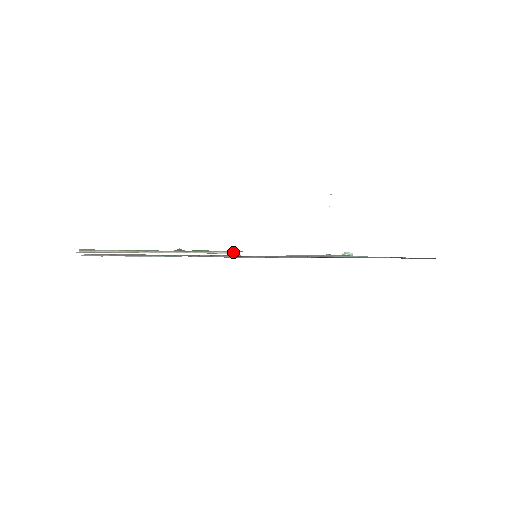
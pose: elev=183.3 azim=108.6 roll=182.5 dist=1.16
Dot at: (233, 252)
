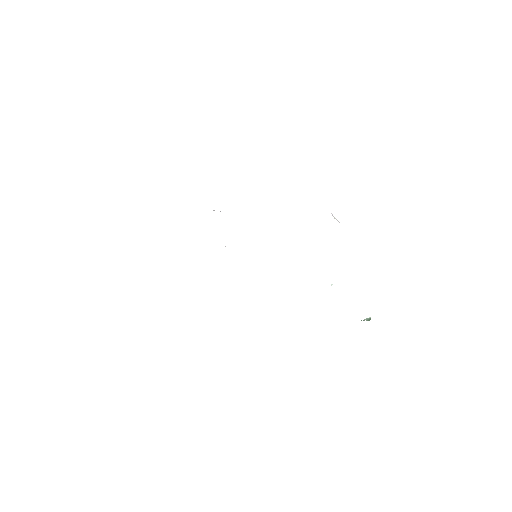
Dot at: occluded
